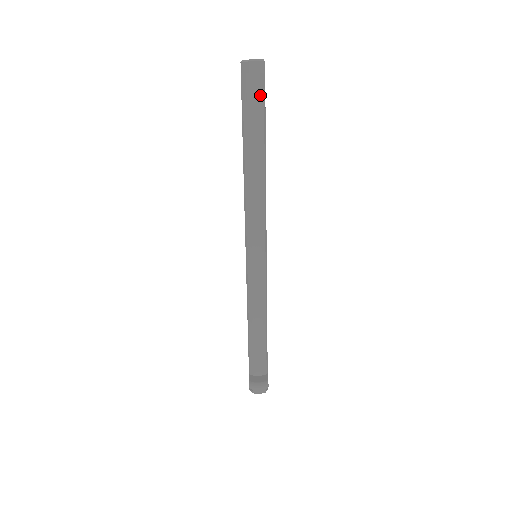
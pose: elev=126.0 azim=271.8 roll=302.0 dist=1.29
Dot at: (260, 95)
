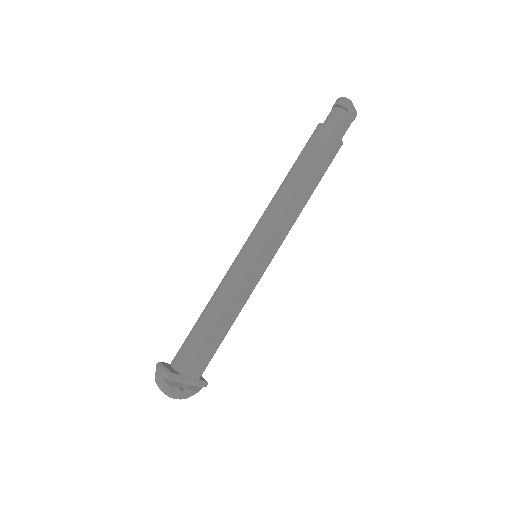
Dot at: (335, 124)
